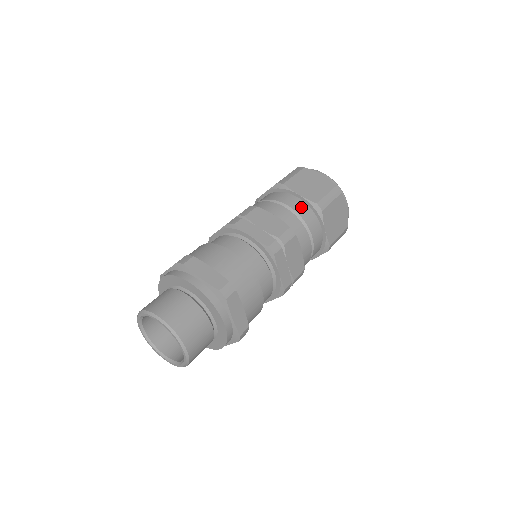
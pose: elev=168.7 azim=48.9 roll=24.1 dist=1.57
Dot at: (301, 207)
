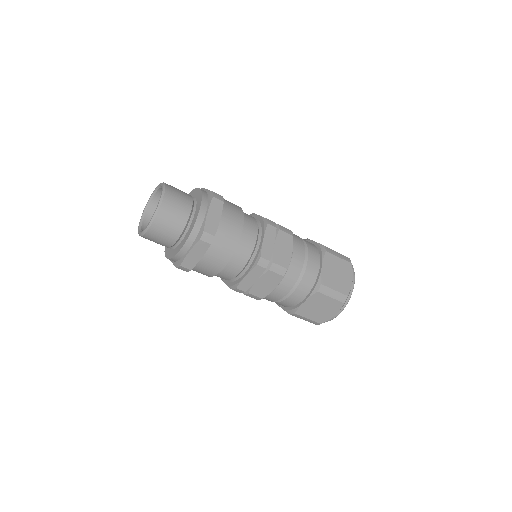
Dot at: (312, 273)
